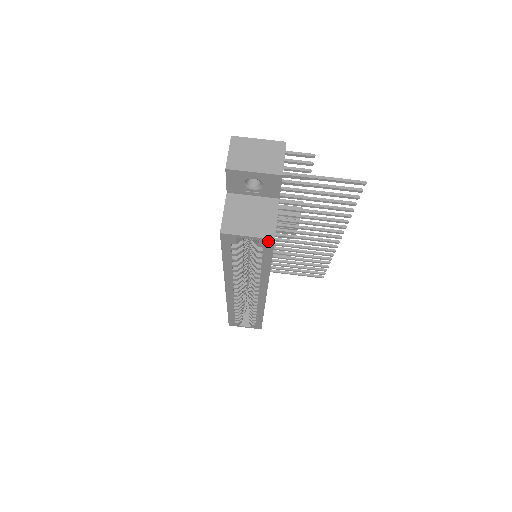
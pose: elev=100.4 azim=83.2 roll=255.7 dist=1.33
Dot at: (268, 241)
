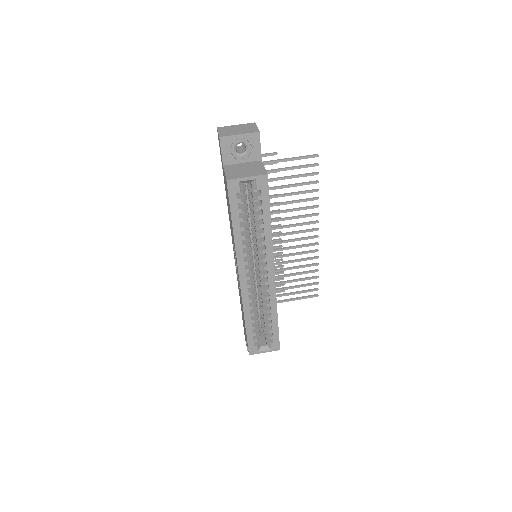
Dot at: (263, 179)
